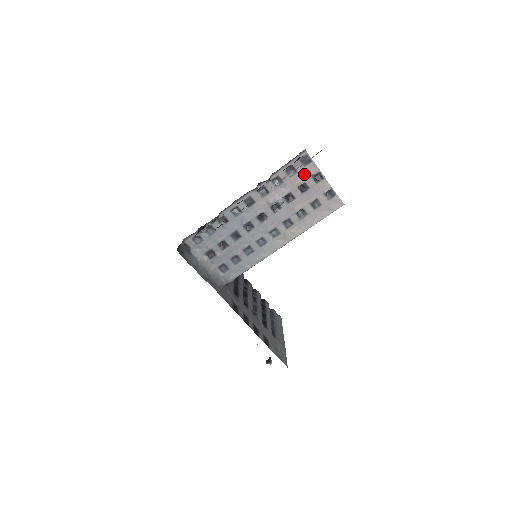
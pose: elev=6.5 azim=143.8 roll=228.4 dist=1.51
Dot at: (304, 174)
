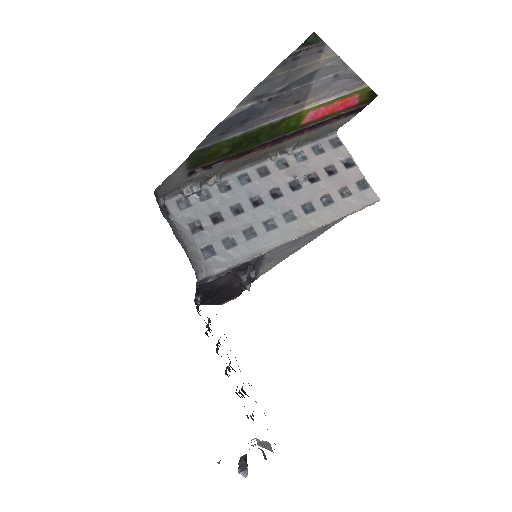
Dot at: (333, 156)
